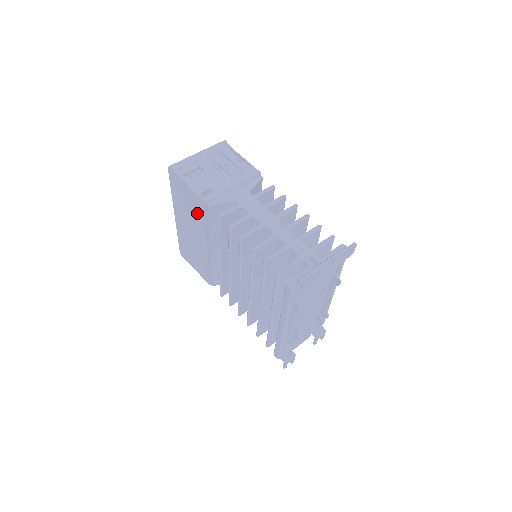
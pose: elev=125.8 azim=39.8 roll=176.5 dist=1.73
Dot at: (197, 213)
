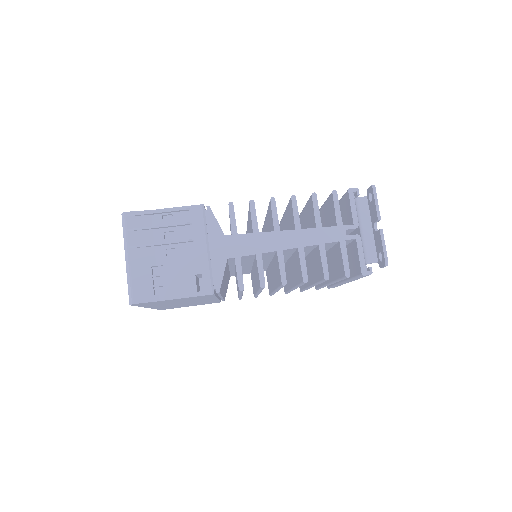
Dot at: occluded
